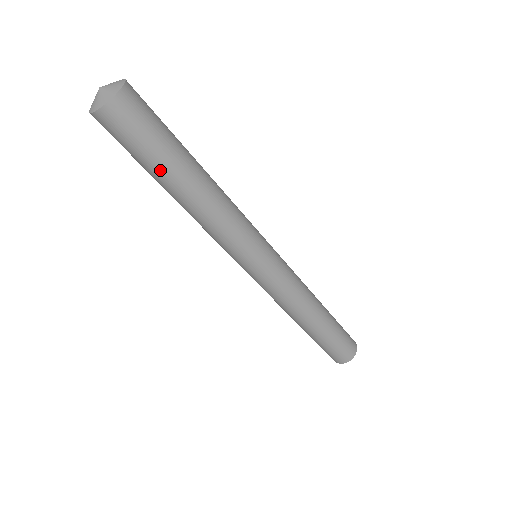
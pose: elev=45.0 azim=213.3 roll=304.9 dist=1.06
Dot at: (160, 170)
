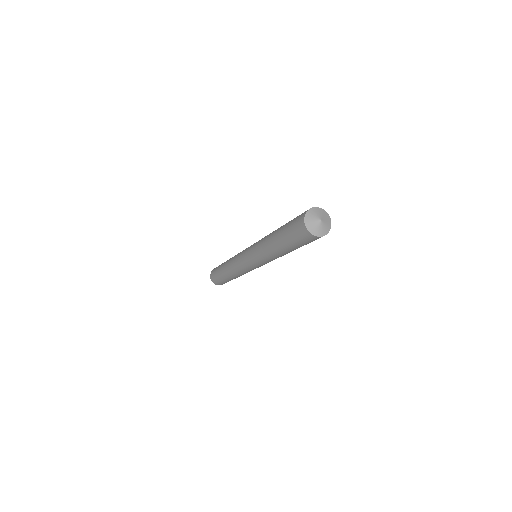
Dot at: occluded
